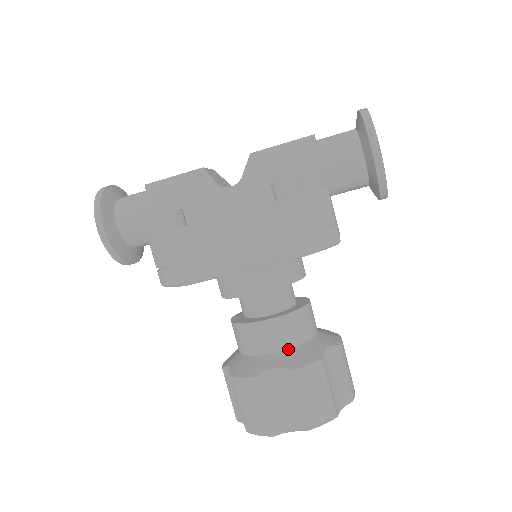
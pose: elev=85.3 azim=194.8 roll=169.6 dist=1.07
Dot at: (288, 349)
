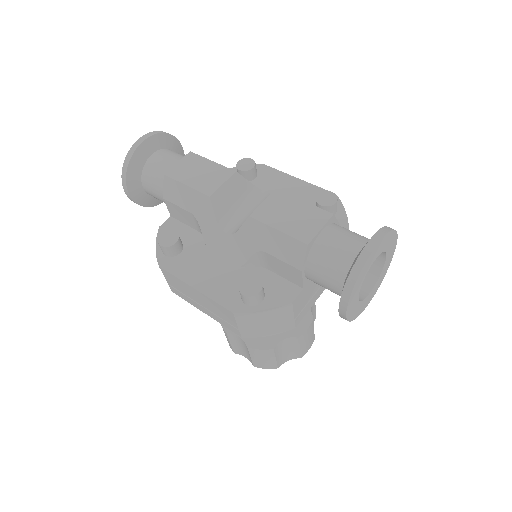
Dot at: occluded
